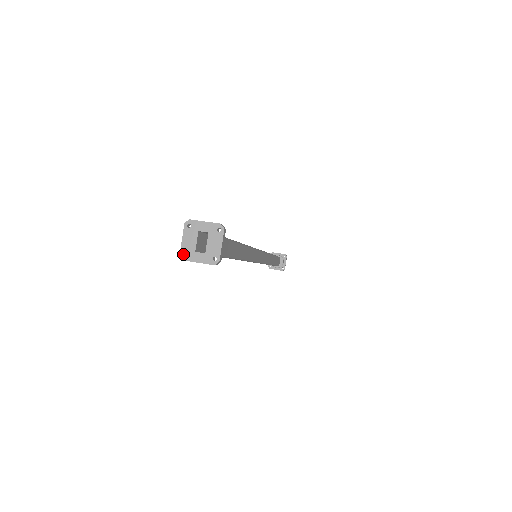
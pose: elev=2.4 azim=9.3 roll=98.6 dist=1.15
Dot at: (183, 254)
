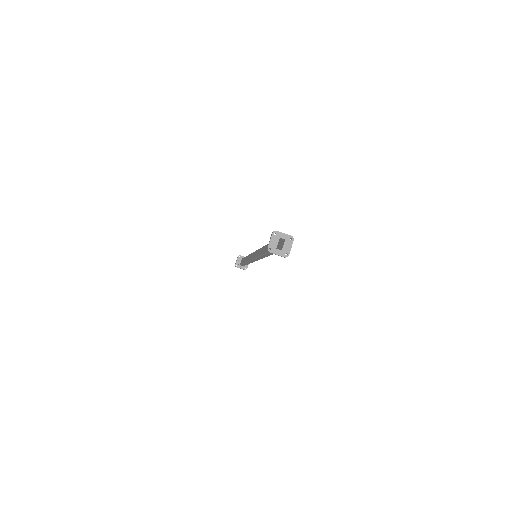
Dot at: occluded
